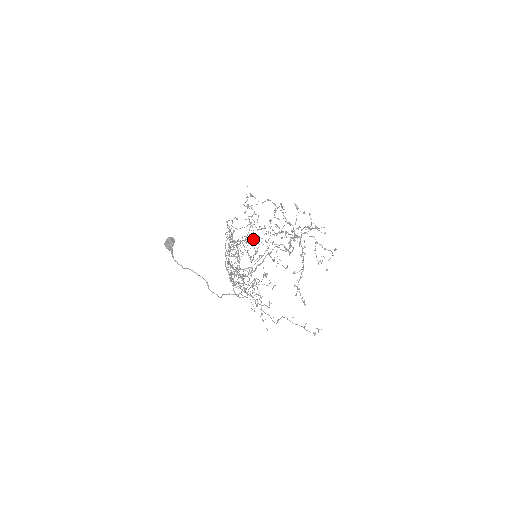
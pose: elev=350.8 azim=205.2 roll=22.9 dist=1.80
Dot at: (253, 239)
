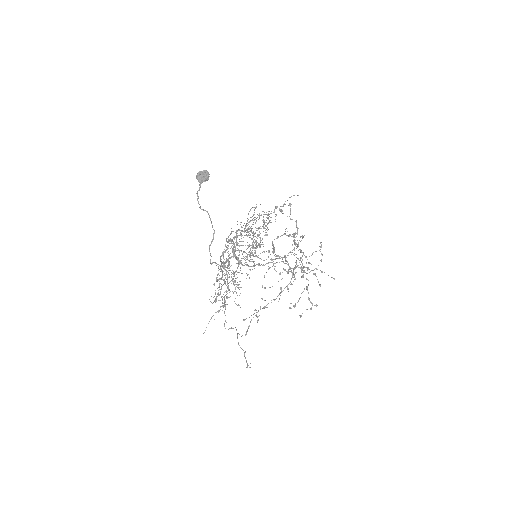
Dot at: occluded
